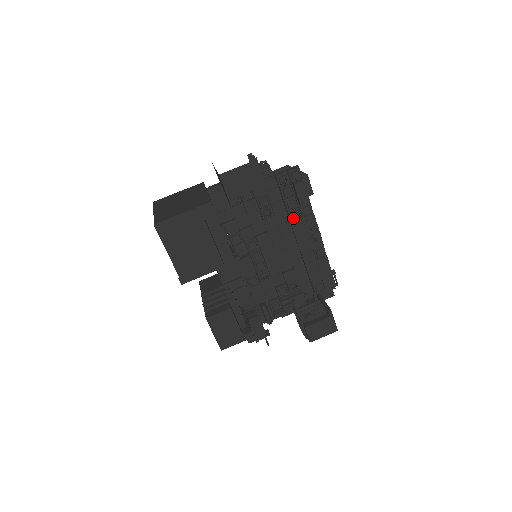
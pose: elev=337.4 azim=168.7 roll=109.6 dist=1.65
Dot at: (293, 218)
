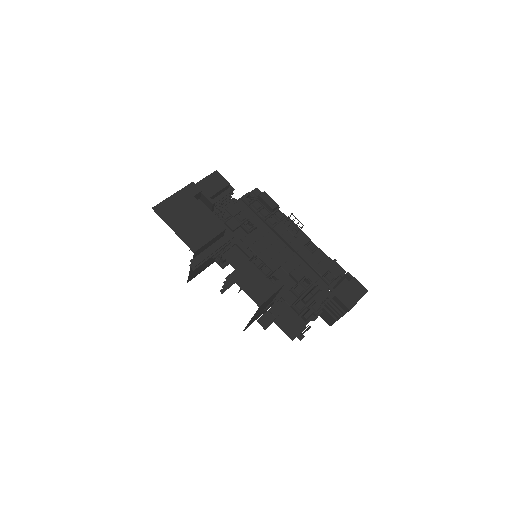
Dot at: (272, 223)
